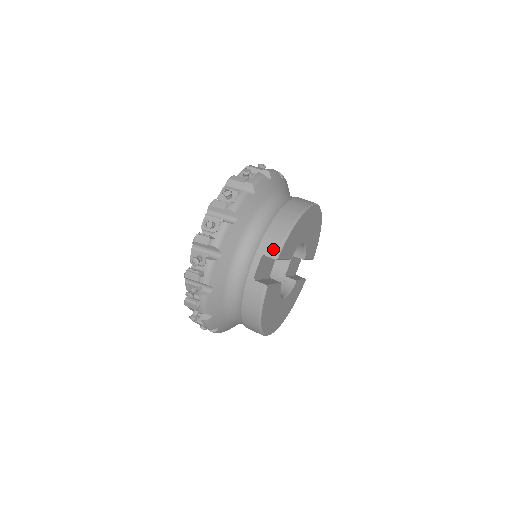
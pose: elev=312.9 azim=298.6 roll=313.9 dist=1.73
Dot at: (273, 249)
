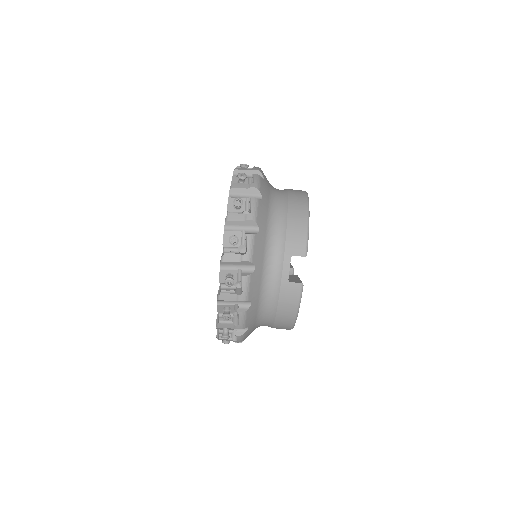
Dot at: (300, 247)
